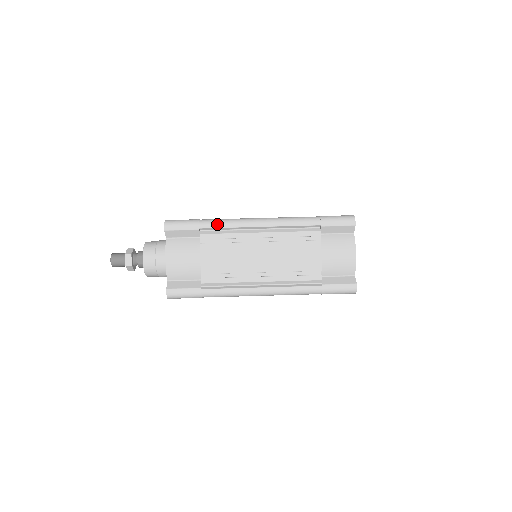
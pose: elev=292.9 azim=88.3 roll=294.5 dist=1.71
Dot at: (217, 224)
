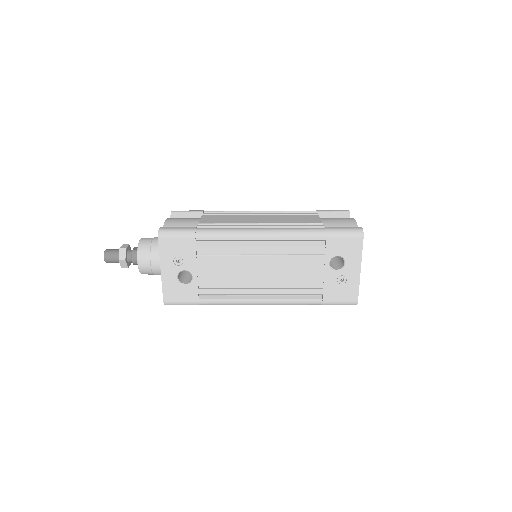
Dot at: occluded
